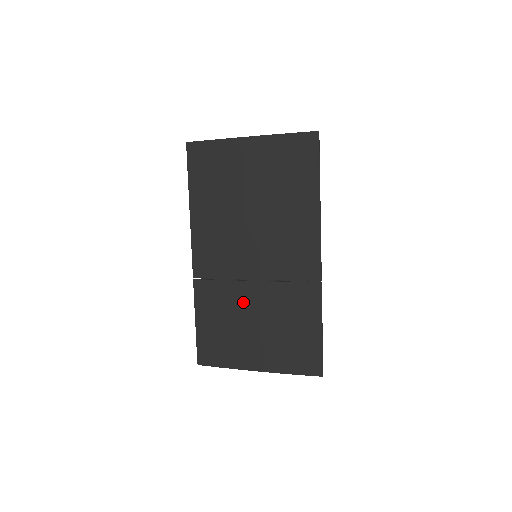
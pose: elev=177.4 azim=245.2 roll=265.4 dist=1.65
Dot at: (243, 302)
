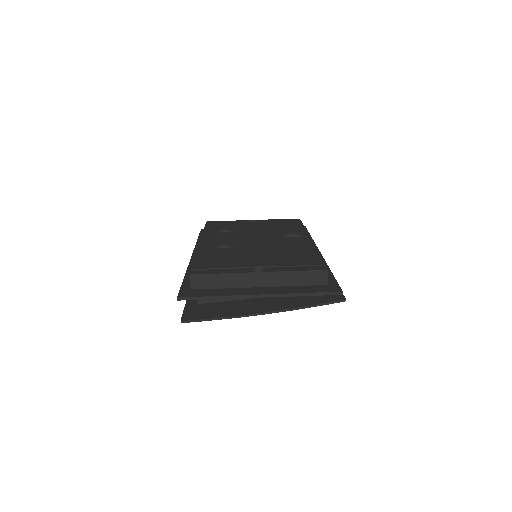
Dot at: occluded
